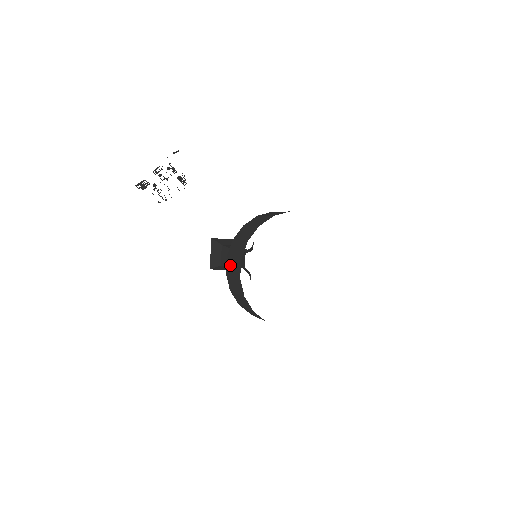
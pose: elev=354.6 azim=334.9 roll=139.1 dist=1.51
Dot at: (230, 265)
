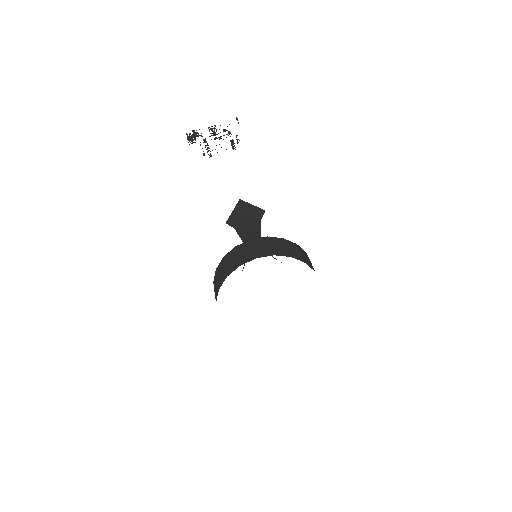
Dot at: (221, 268)
